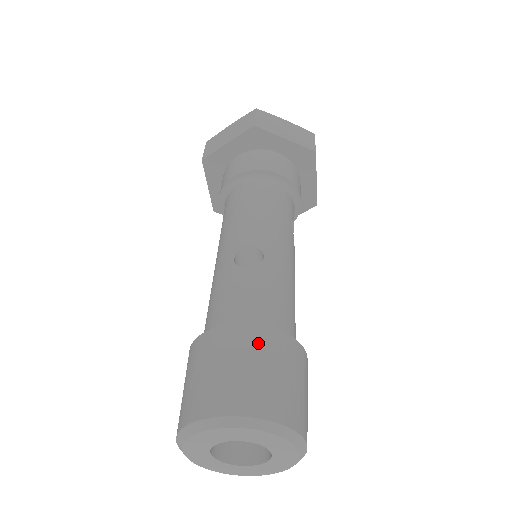
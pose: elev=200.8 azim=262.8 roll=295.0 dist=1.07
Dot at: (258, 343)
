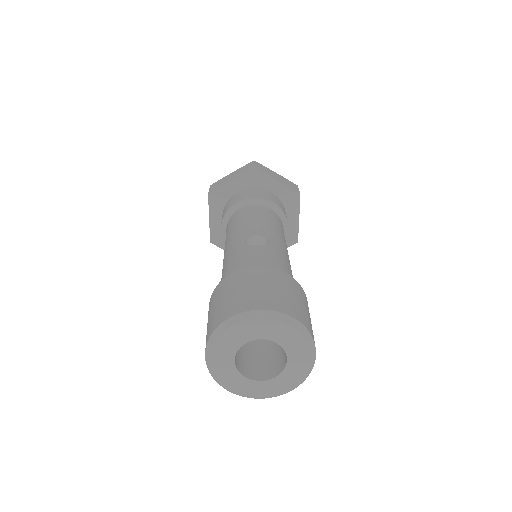
Dot at: (275, 276)
